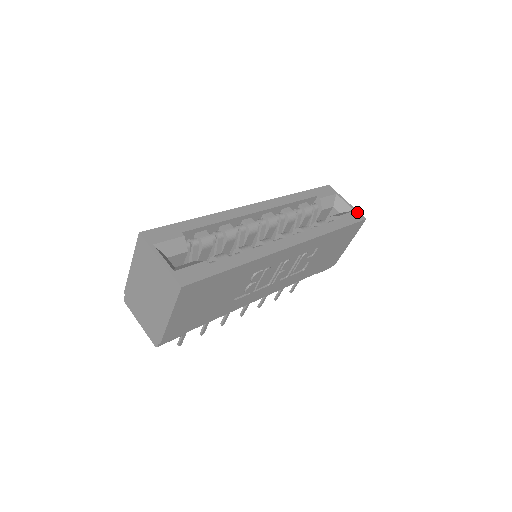
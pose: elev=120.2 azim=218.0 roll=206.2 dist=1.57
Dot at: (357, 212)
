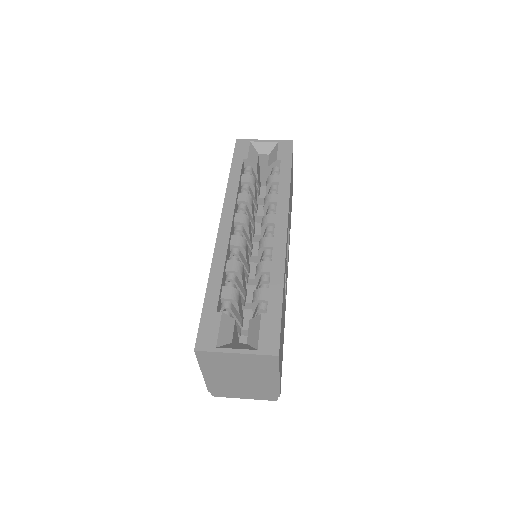
Dot at: (281, 141)
